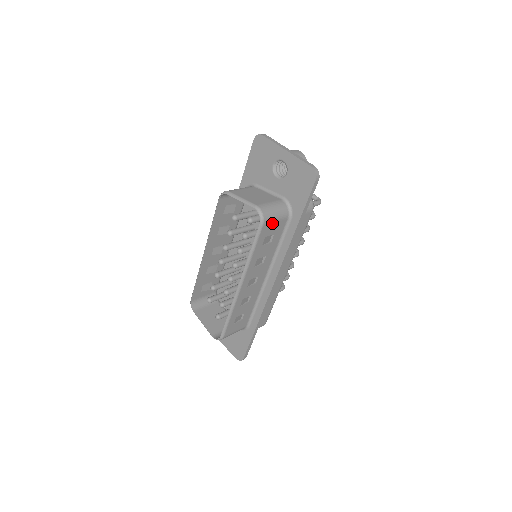
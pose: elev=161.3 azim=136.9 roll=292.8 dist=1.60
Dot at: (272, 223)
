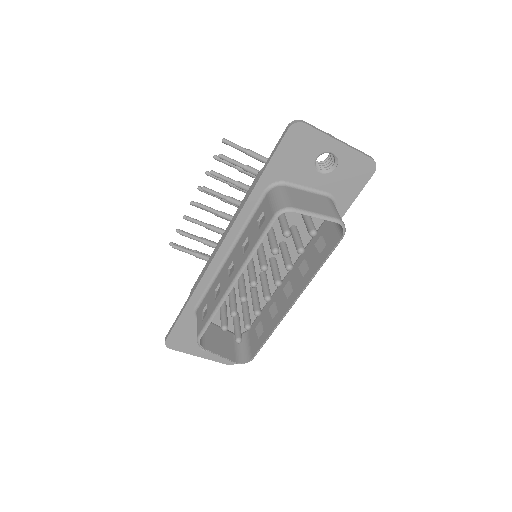
Dot at: (338, 229)
